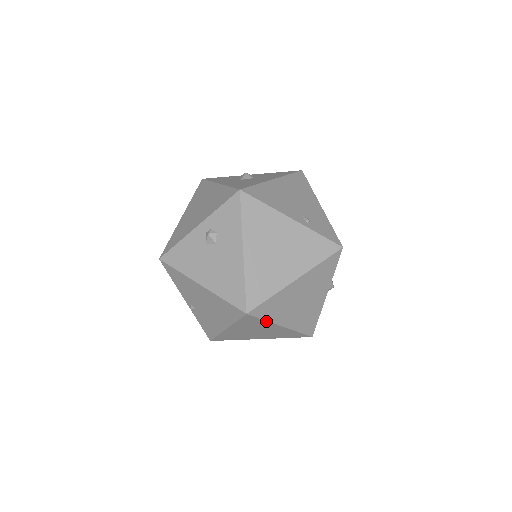
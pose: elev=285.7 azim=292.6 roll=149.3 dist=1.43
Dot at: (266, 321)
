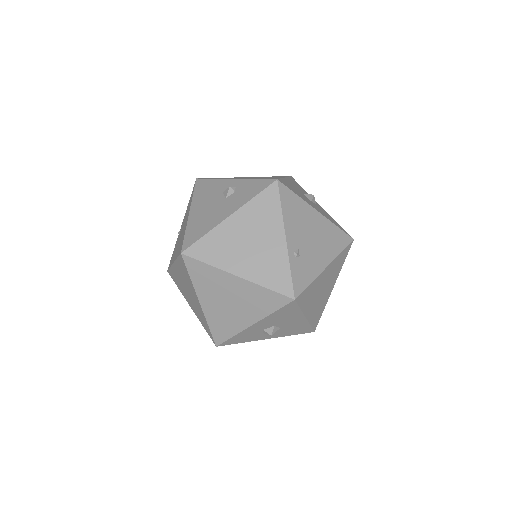
Dot at: (191, 280)
